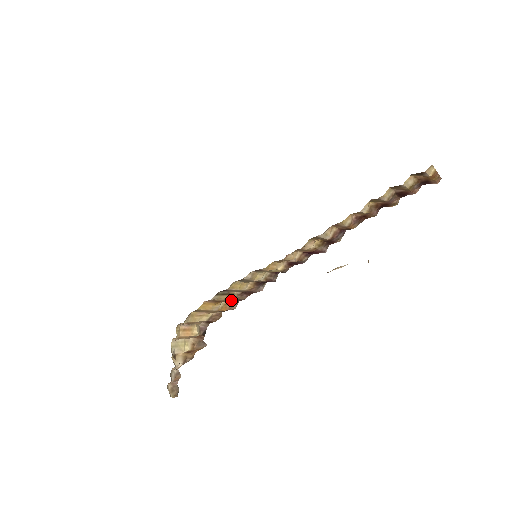
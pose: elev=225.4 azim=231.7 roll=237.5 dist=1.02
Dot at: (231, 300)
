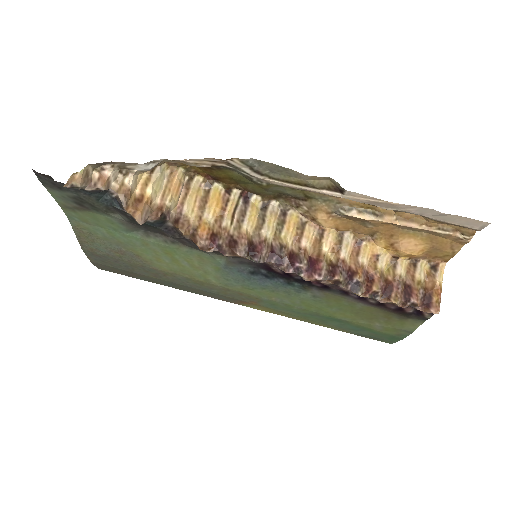
Dot at: (224, 223)
